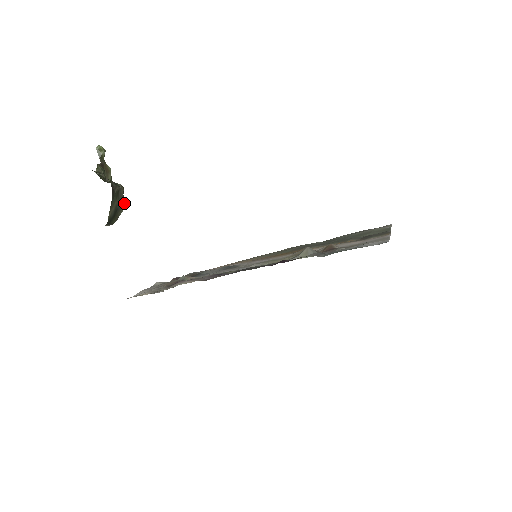
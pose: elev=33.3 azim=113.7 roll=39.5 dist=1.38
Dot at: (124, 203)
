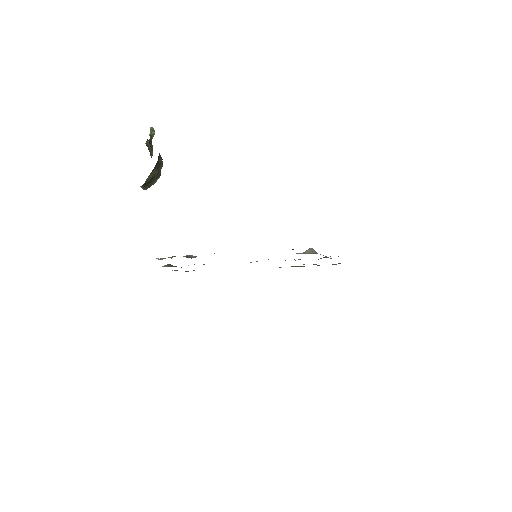
Dot at: (159, 177)
